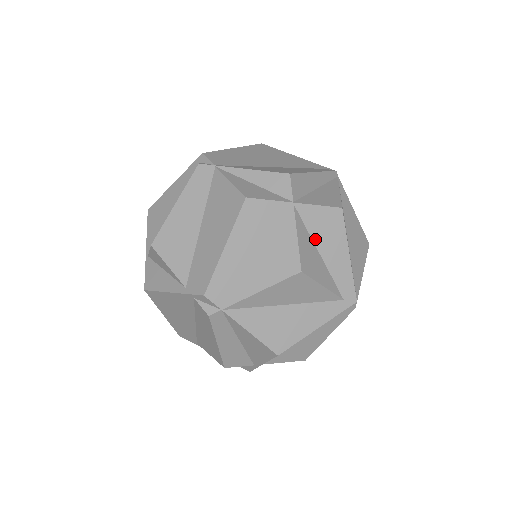
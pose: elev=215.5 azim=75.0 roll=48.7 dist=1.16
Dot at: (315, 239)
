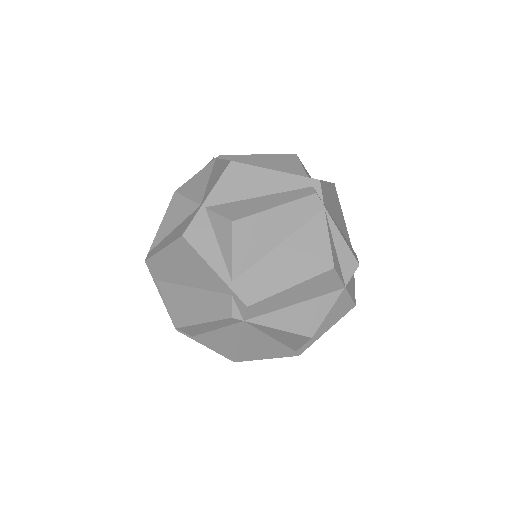
Dot at: occluded
